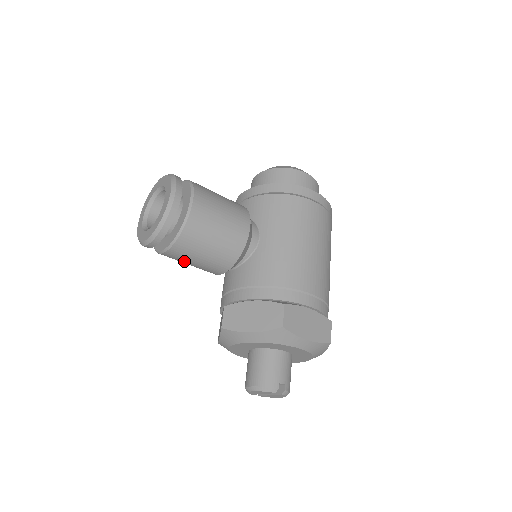
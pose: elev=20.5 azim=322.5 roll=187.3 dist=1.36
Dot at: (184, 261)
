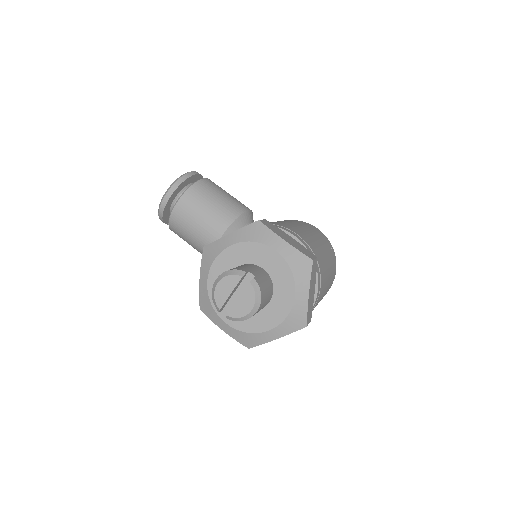
Dot at: (189, 221)
